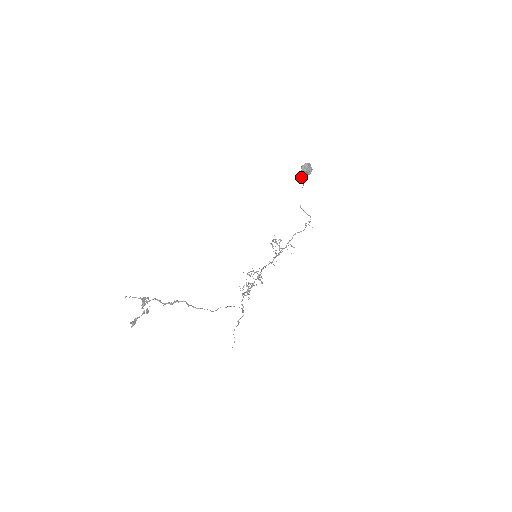
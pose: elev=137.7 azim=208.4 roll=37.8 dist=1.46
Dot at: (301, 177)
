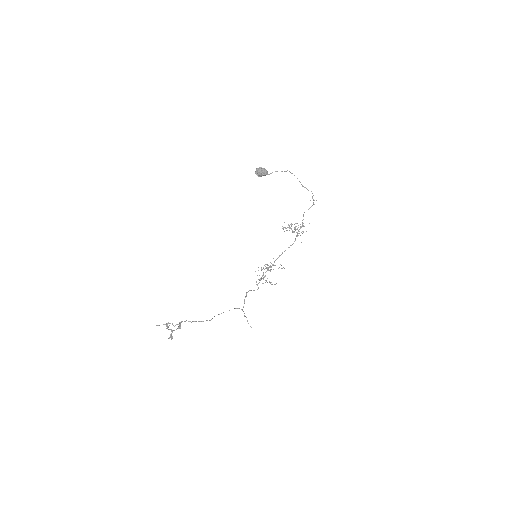
Dot at: (271, 173)
